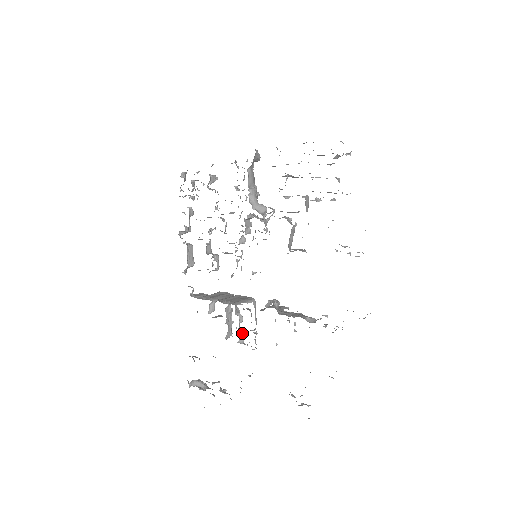
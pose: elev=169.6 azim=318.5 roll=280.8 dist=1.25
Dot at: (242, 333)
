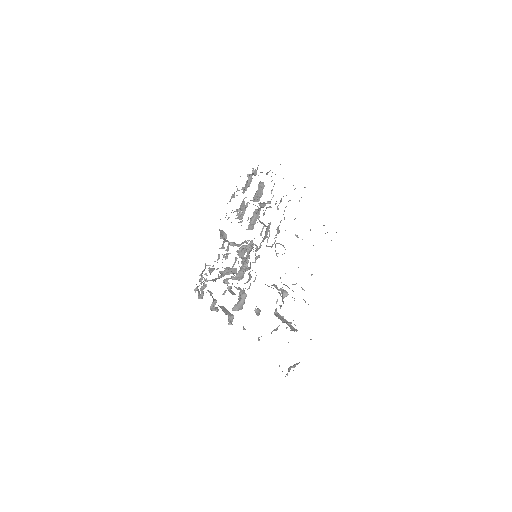
Dot at: (281, 289)
